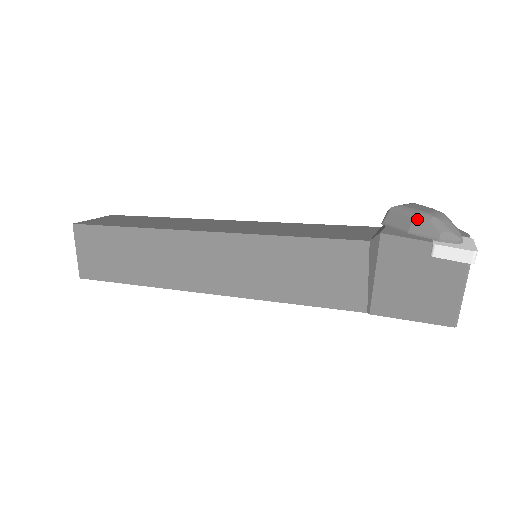
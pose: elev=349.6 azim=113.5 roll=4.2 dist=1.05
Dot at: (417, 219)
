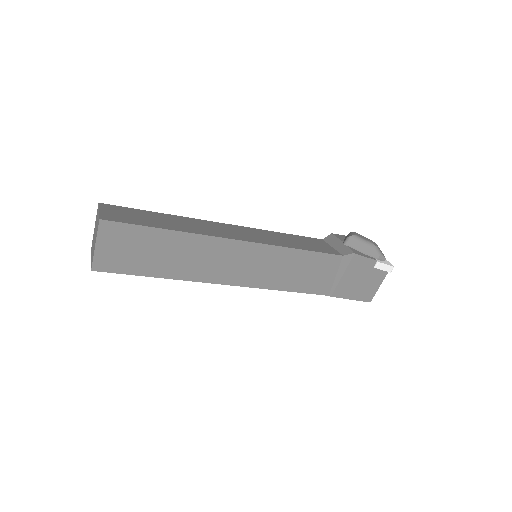
Dot at: (368, 246)
